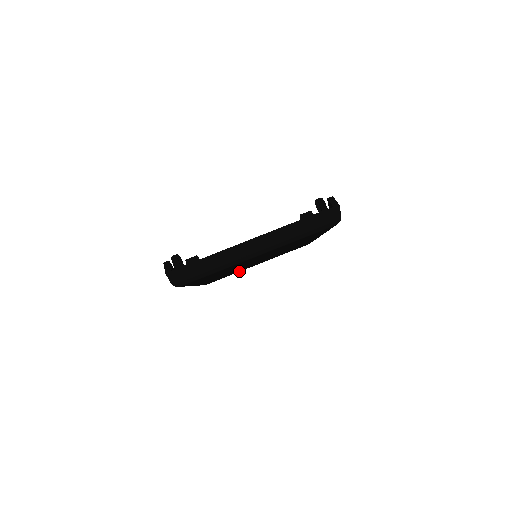
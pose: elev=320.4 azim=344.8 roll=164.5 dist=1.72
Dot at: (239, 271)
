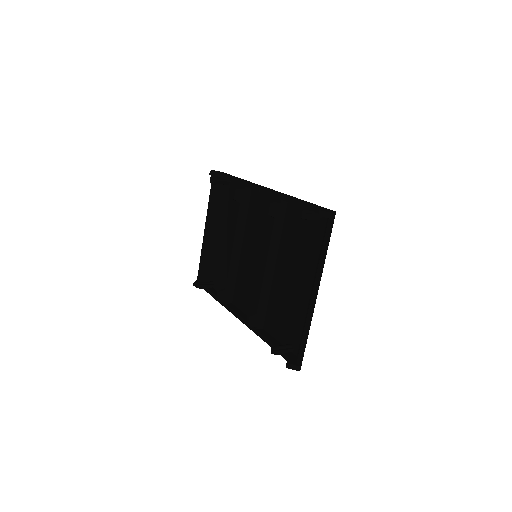
Dot at: occluded
